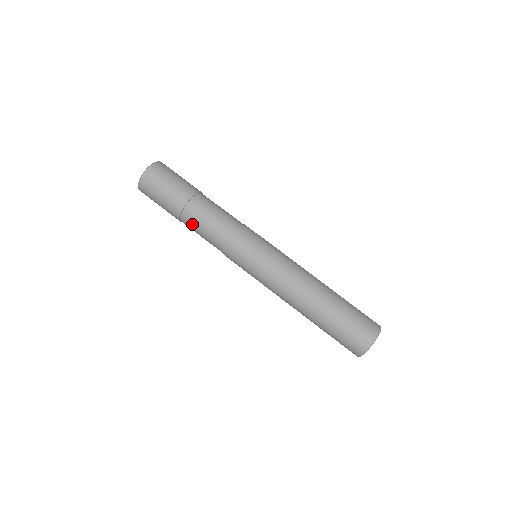
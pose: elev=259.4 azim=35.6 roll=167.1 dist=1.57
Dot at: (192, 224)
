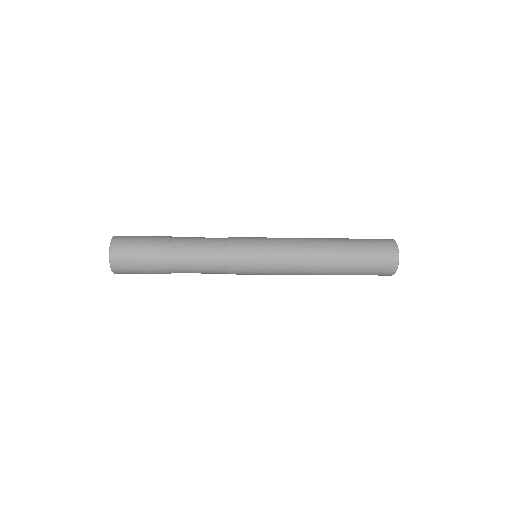
Dot at: (184, 258)
